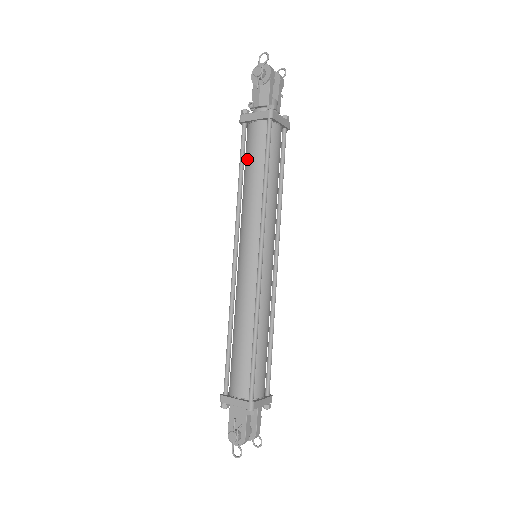
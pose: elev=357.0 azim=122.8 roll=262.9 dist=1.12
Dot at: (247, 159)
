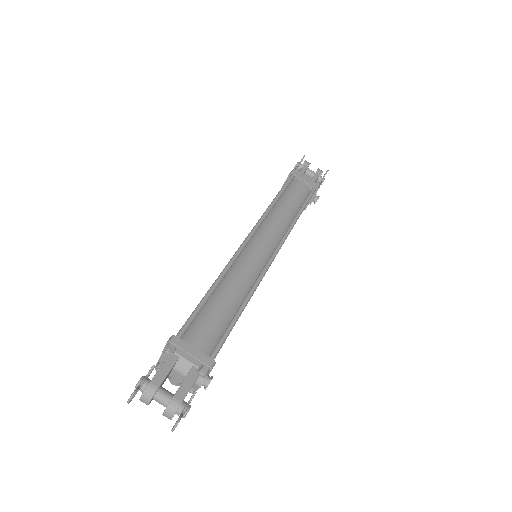
Dot at: occluded
